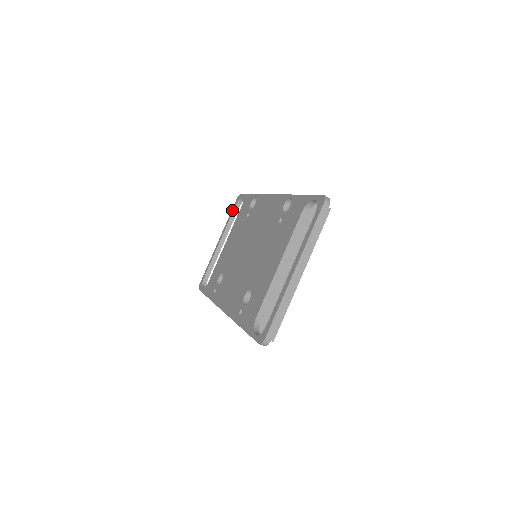
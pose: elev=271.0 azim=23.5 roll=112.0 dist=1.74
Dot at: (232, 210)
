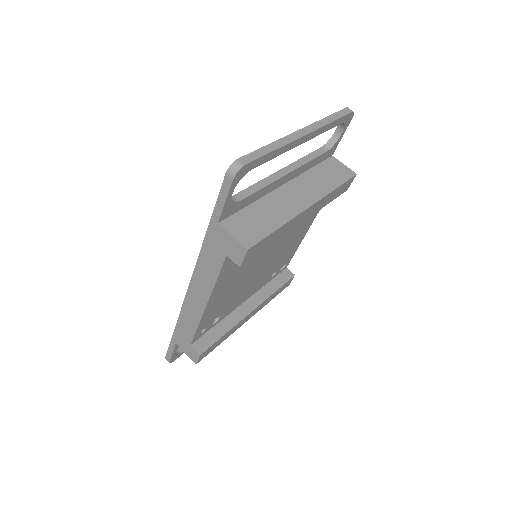
Dot at: occluded
